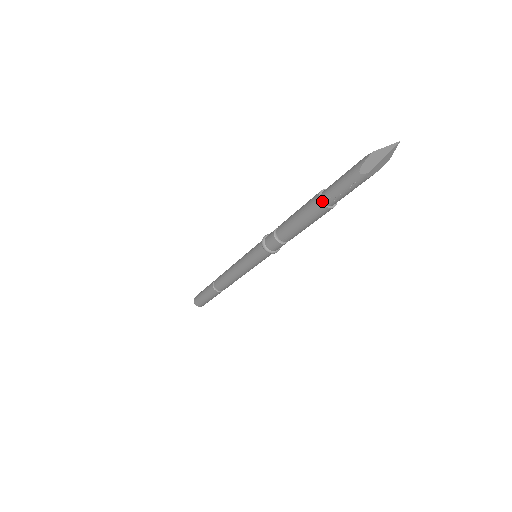
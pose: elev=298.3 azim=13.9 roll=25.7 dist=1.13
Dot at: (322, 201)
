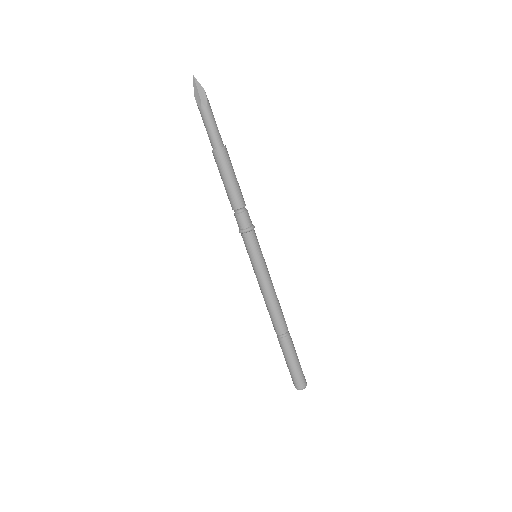
Dot at: (214, 150)
